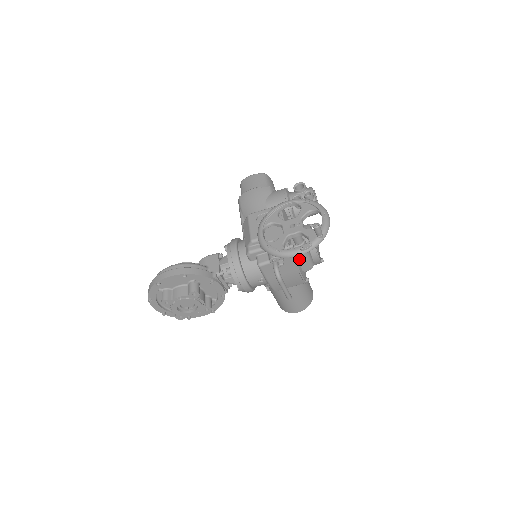
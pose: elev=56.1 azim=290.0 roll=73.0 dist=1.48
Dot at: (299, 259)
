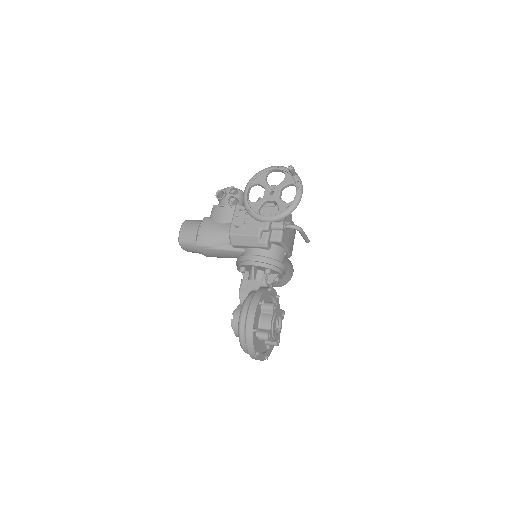
Dot at: occluded
